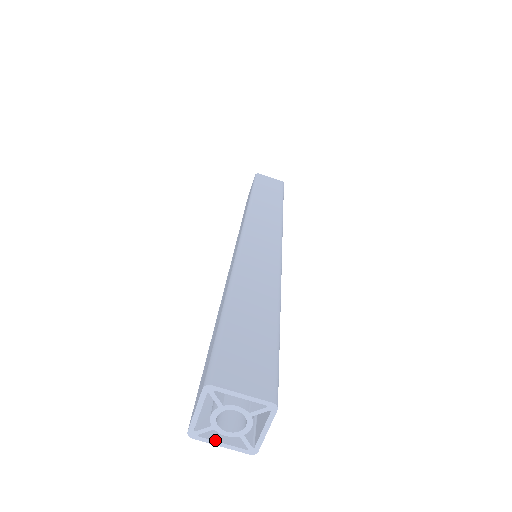
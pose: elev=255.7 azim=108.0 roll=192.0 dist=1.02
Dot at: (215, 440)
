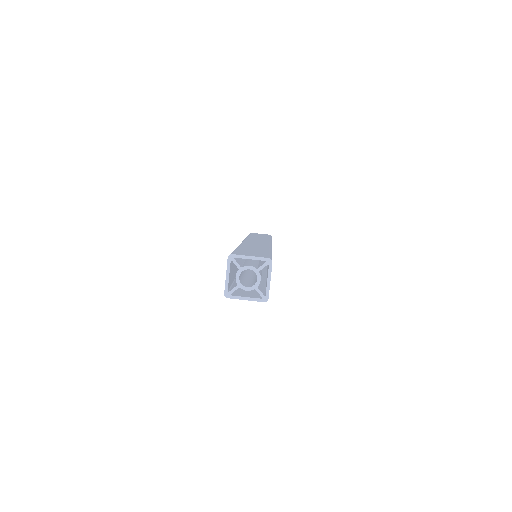
Dot at: (241, 296)
